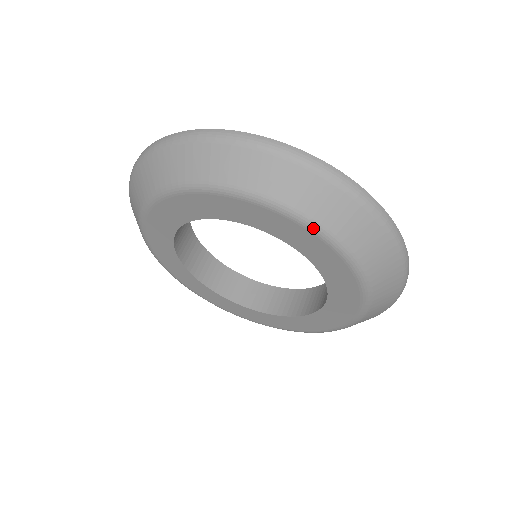
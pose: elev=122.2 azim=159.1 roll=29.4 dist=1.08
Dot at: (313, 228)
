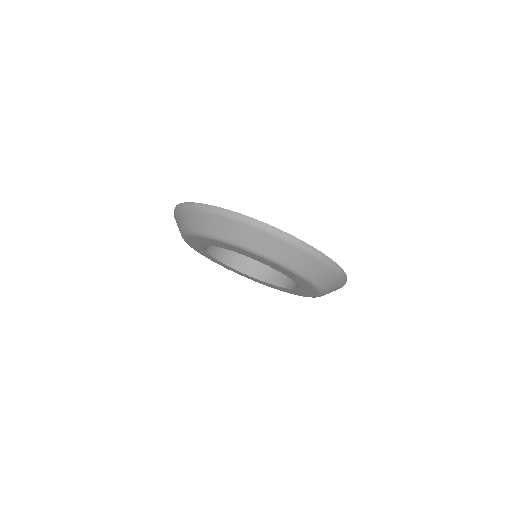
Dot at: (280, 265)
